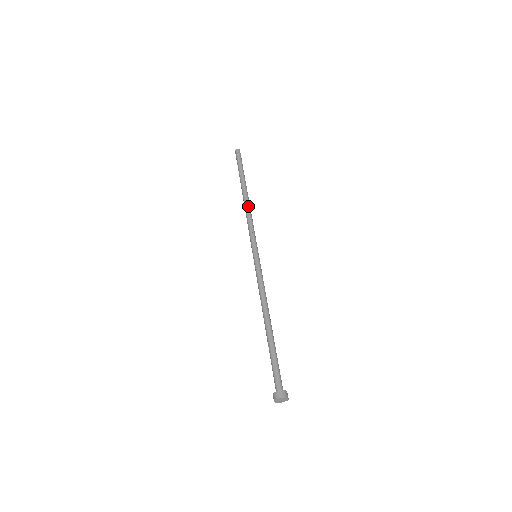
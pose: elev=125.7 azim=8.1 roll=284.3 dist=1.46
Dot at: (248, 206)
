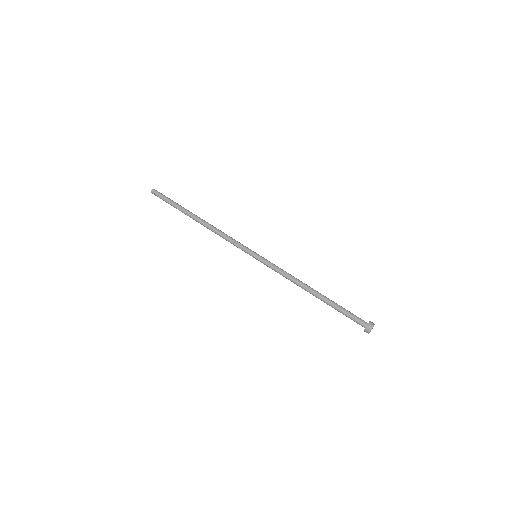
Dot at: (210, 227)
